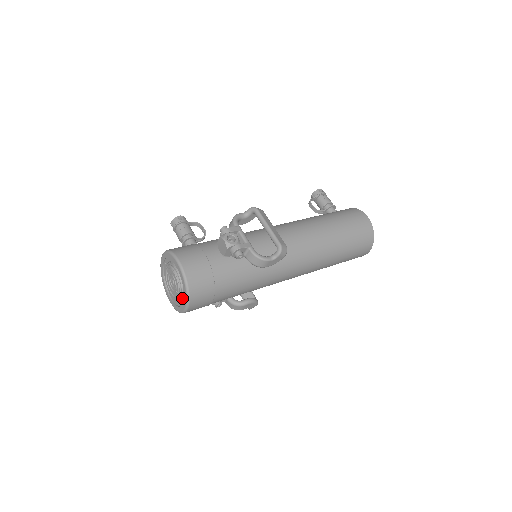
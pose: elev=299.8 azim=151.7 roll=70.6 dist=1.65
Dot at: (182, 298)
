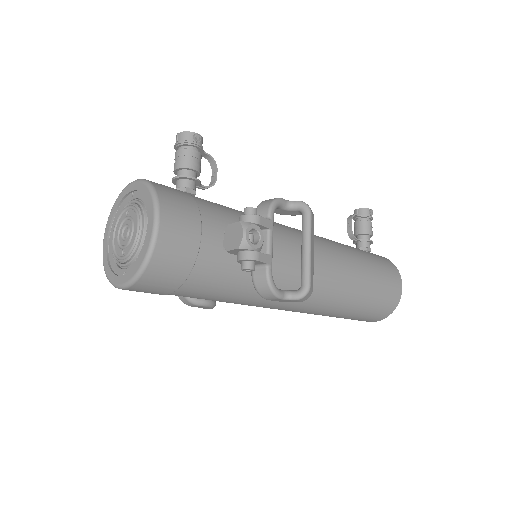
Dot at: (125, 266)
